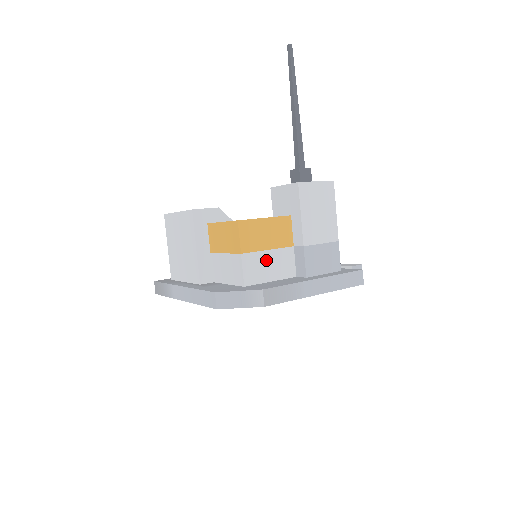
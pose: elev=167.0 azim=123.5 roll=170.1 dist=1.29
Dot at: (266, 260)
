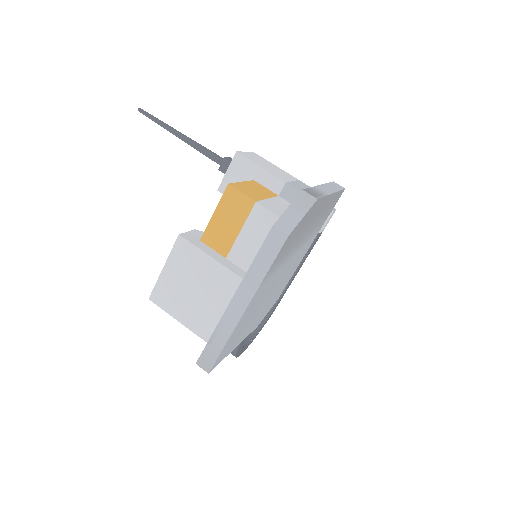
Dot at: (275, 204)
